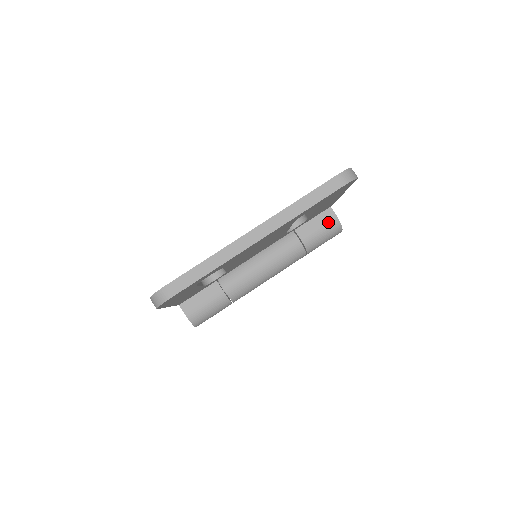
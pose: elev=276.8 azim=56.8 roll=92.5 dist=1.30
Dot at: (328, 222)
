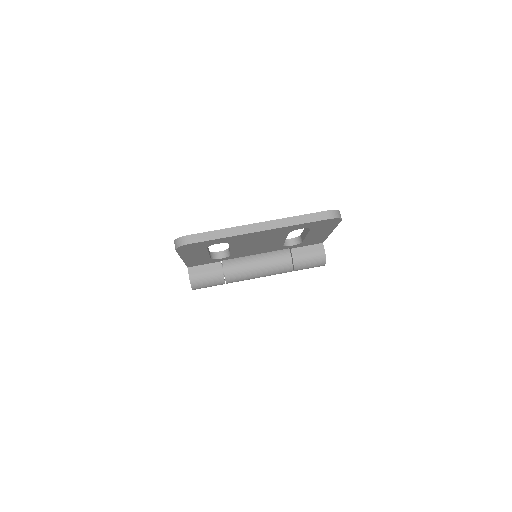
Dot at: (317, 253)
